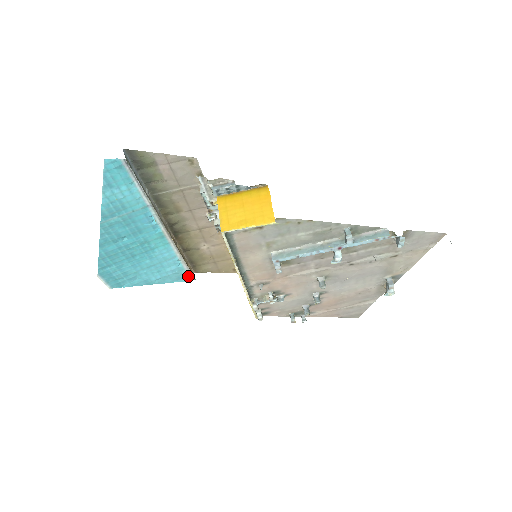
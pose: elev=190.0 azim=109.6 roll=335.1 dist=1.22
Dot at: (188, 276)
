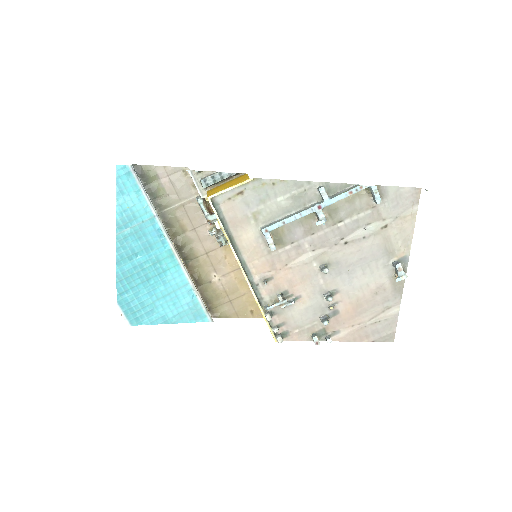
Dot at: (205, 315)
